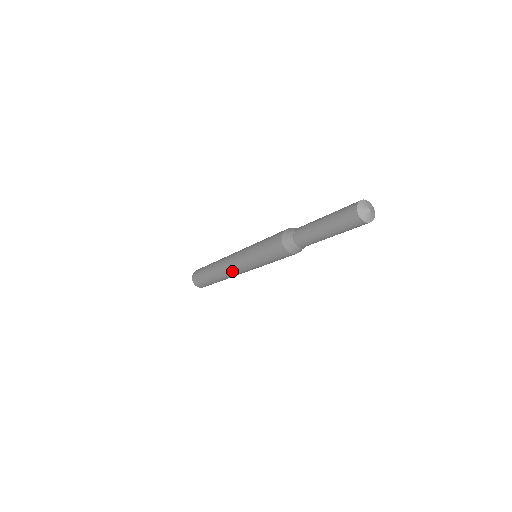
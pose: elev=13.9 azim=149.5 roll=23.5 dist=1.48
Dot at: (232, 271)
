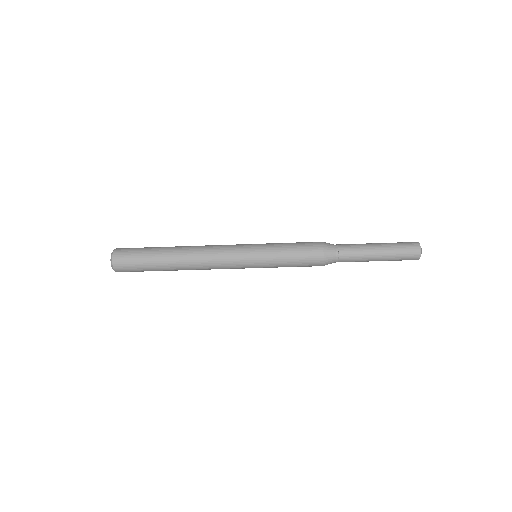
Dot at: (215, 262)
